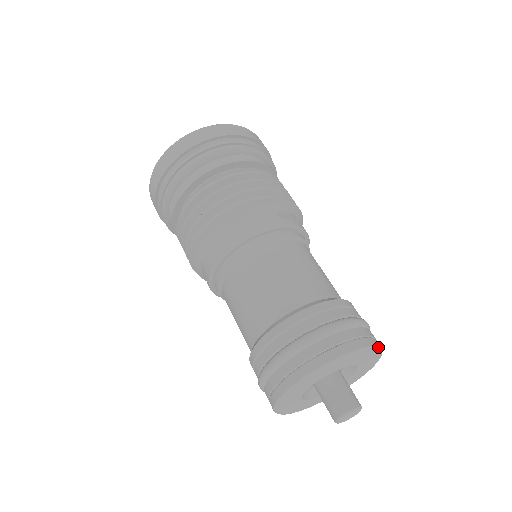
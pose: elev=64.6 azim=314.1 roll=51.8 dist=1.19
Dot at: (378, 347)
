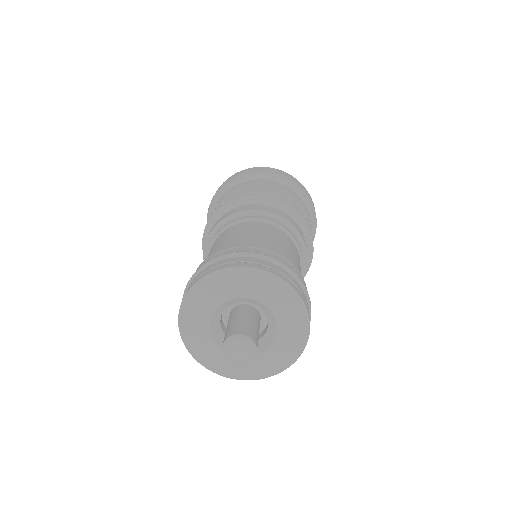
Dot at: (309, 332)
